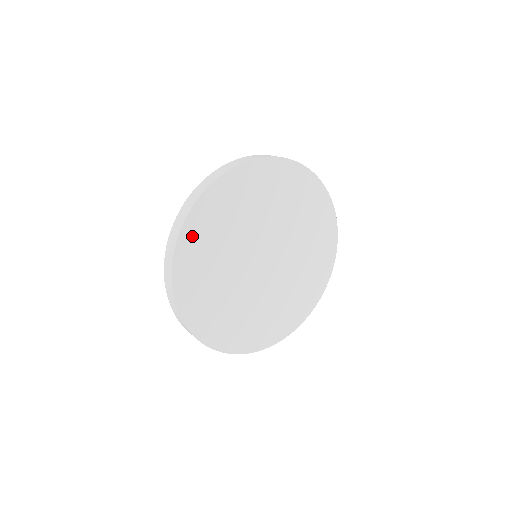
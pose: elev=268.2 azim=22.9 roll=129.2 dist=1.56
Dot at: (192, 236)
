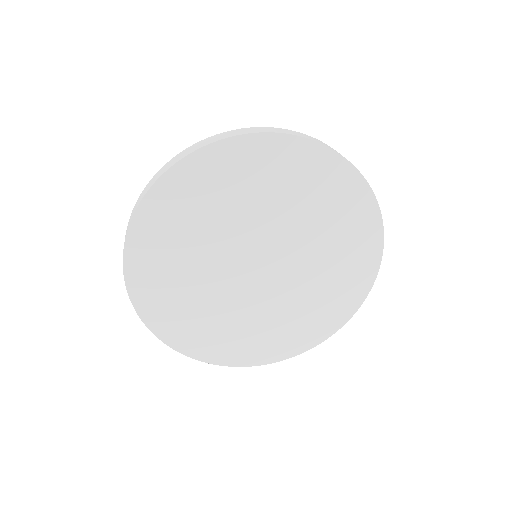
Dot at: (150, 302)
